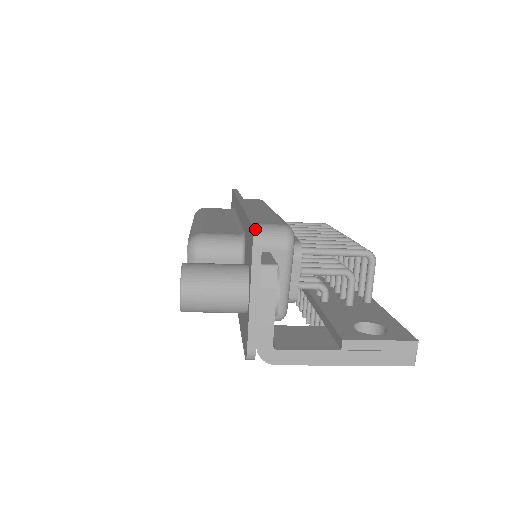
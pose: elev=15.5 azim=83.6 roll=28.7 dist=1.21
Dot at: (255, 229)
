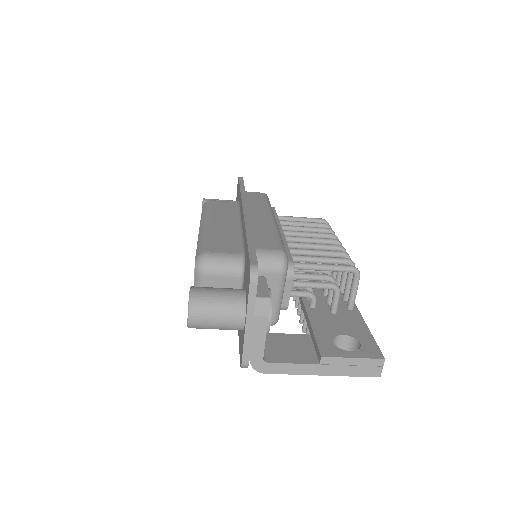
Dot at: (252, 269)
